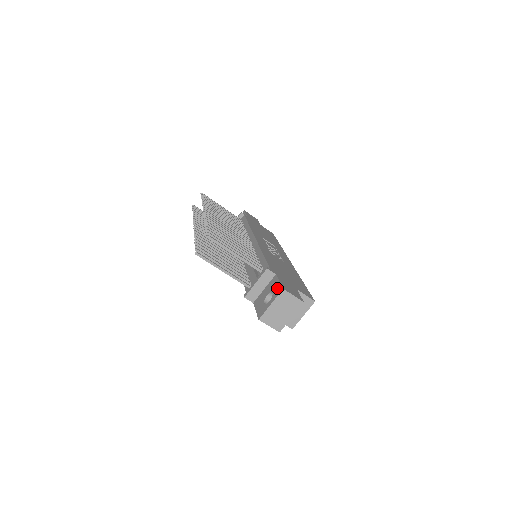
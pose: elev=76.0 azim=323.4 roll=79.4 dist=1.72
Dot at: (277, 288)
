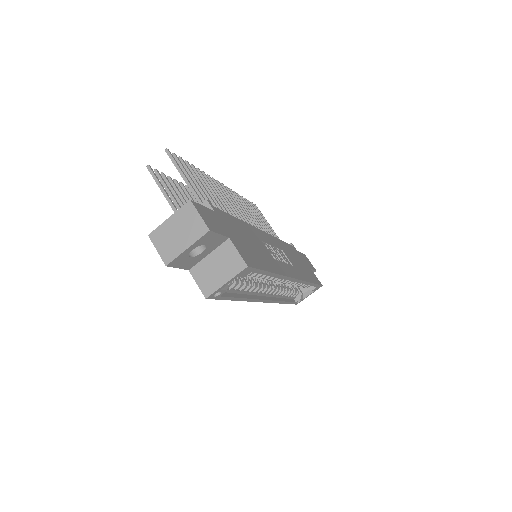
Dot at: occluded
